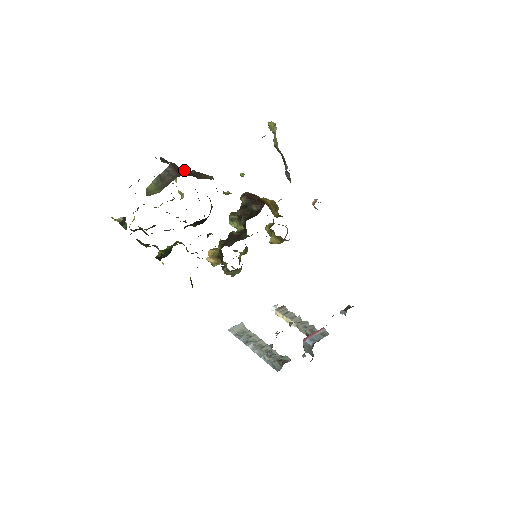
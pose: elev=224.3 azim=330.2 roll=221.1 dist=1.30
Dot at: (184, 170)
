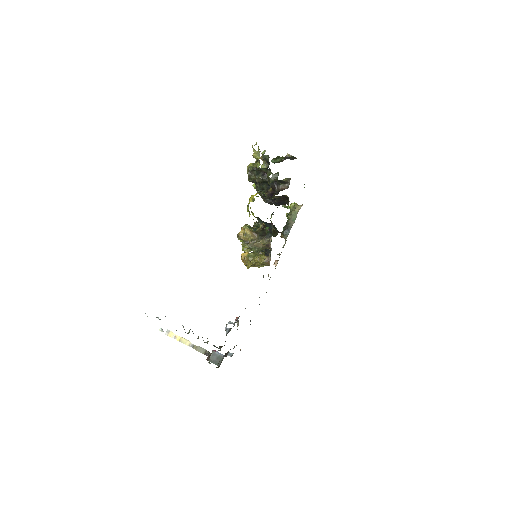
Dot at: occluded
